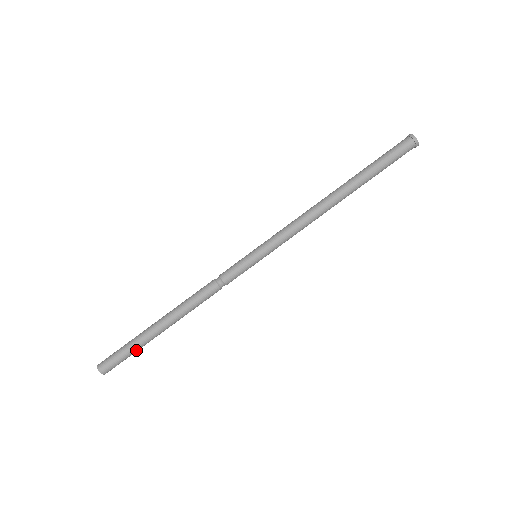
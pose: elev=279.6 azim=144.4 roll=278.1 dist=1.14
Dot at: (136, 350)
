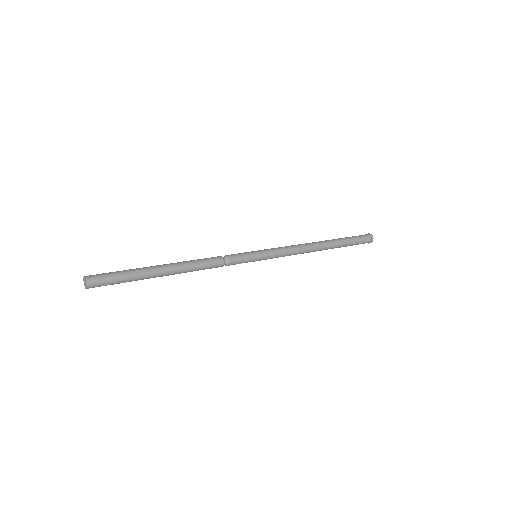
Dot at: (130, 279)
